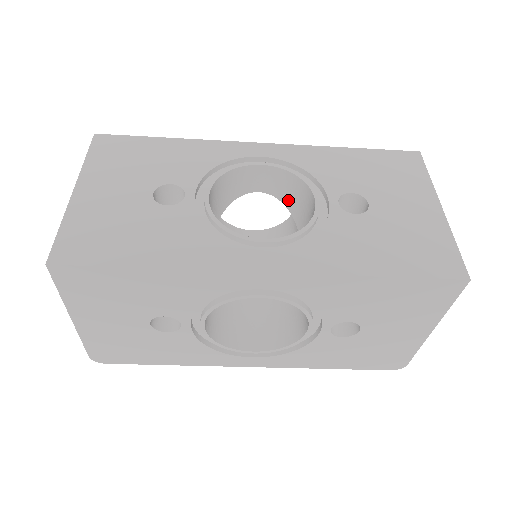
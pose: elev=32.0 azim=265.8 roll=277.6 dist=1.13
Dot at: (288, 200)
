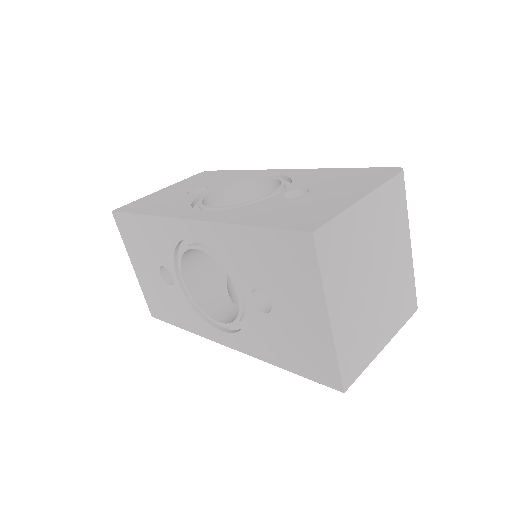
Dot at: occluded
